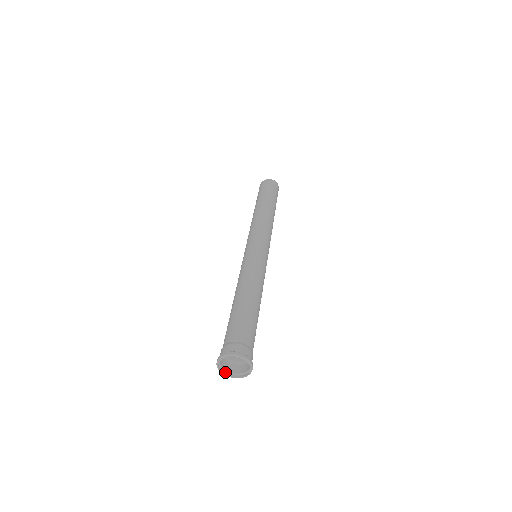
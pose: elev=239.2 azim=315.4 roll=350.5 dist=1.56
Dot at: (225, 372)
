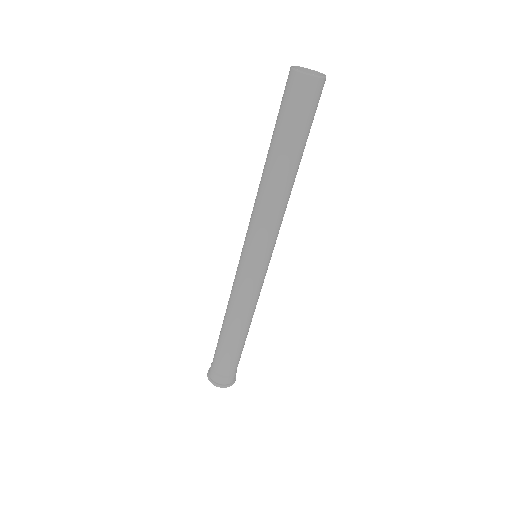
Dot at: occluded
